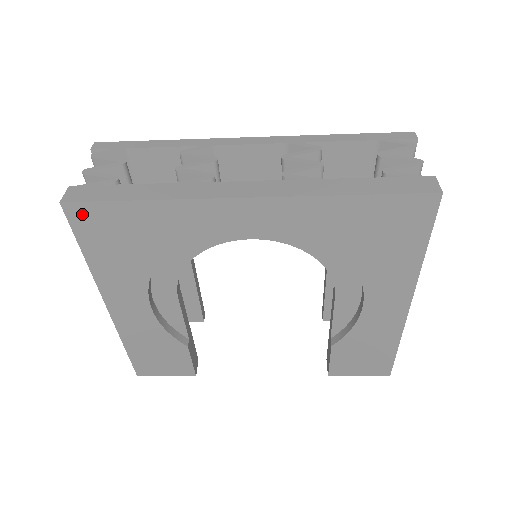
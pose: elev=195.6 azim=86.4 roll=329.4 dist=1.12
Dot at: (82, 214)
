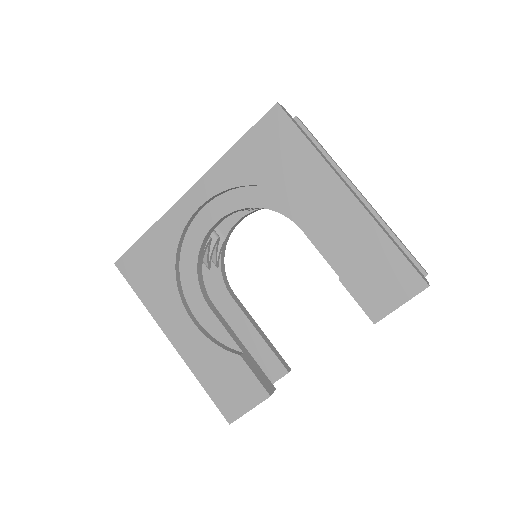
Dot at: (126, 264)
